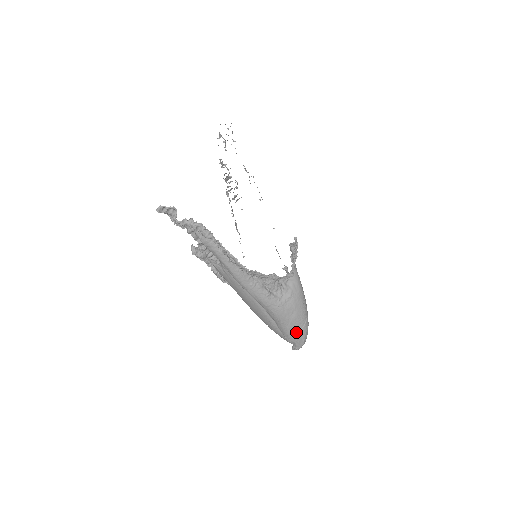
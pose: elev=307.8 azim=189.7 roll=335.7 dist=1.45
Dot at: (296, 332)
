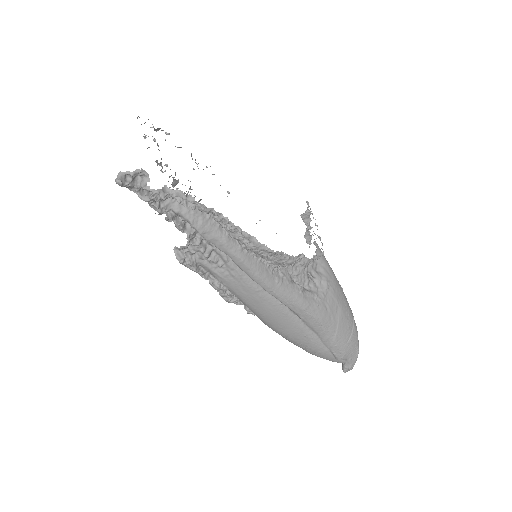
Dot at: (347, 339)
